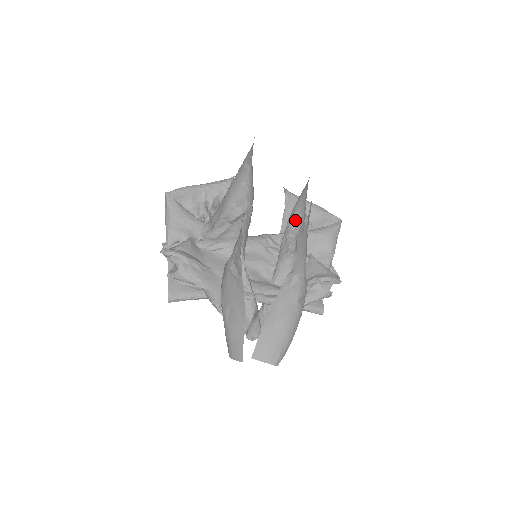
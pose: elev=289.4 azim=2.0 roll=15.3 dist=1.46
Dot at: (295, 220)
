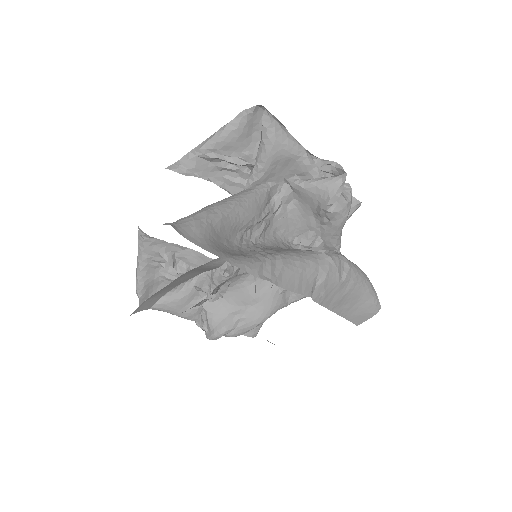
Dot at: (243, 227)
